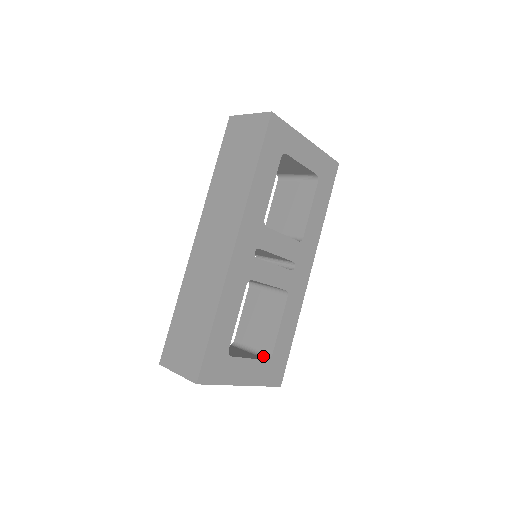
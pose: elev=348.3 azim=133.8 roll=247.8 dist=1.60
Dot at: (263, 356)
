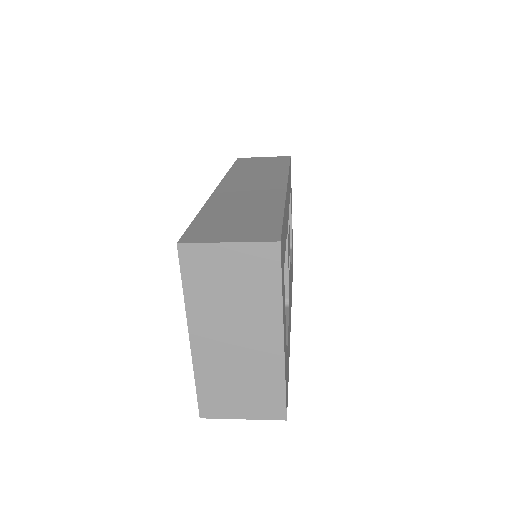
Dot at: occluded
